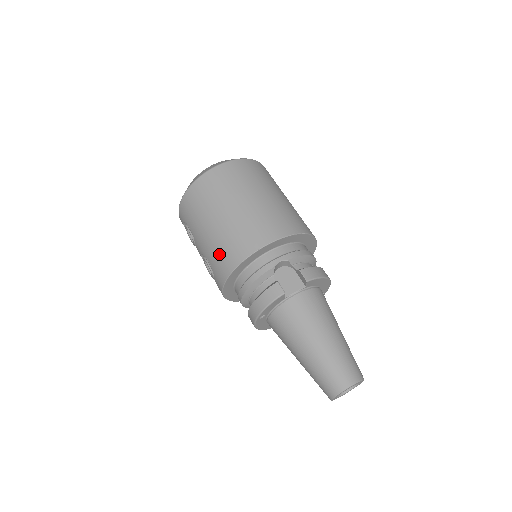
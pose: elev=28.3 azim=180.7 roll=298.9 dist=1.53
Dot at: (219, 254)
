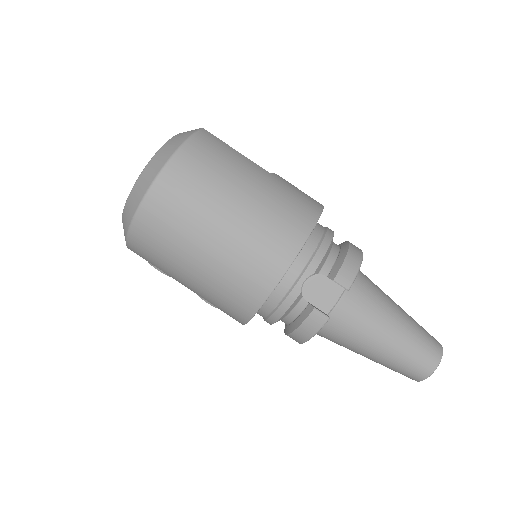
Dot at: (222, 301)
